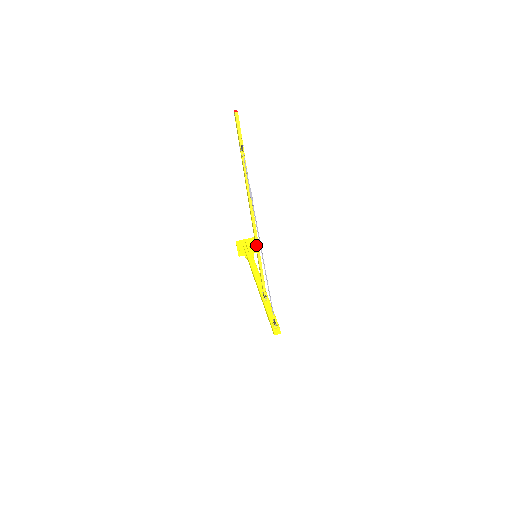
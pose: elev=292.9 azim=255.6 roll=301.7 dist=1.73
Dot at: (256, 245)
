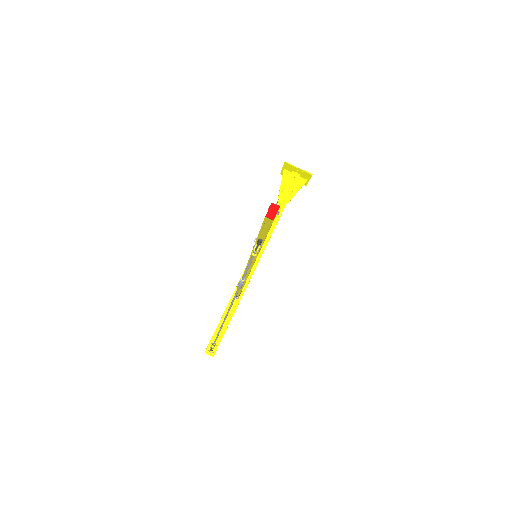
Dot at: occluded
